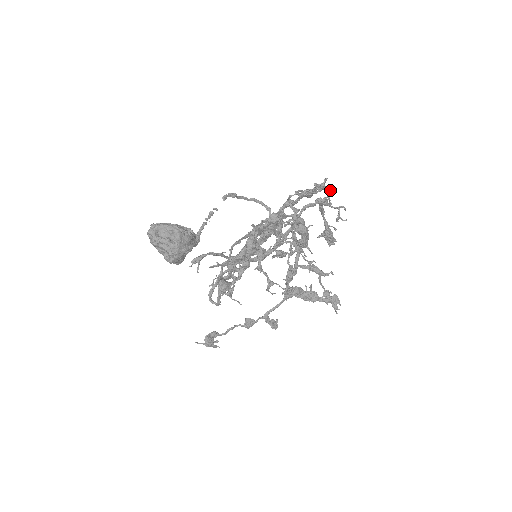
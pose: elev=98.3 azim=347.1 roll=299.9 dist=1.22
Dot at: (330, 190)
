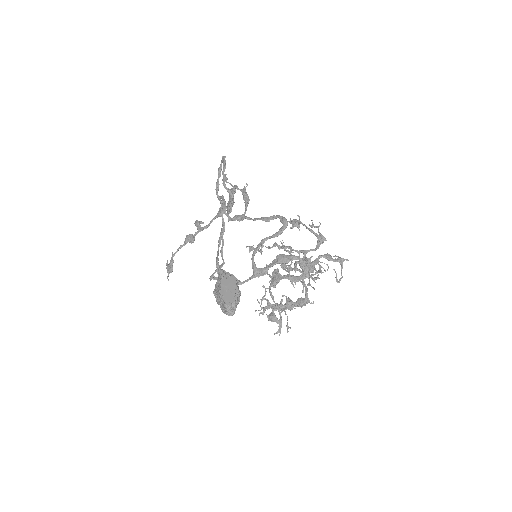
Dot at: occluded
